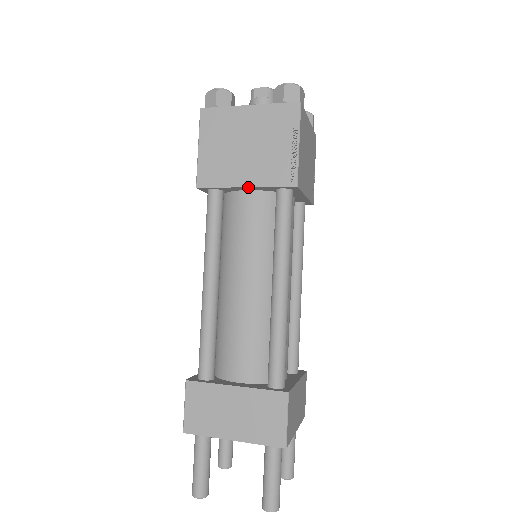
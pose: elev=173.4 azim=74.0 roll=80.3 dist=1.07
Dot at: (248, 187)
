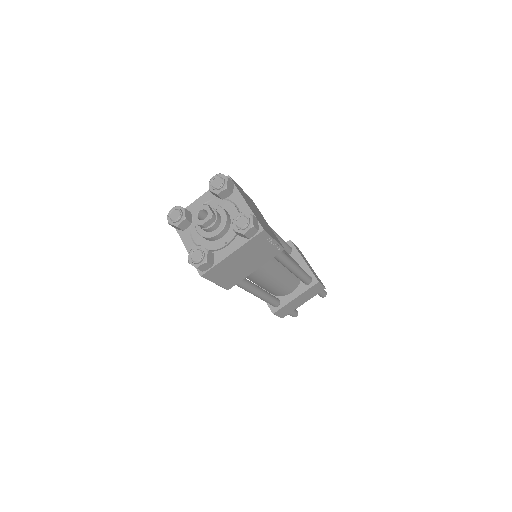
Dot at: occluded
